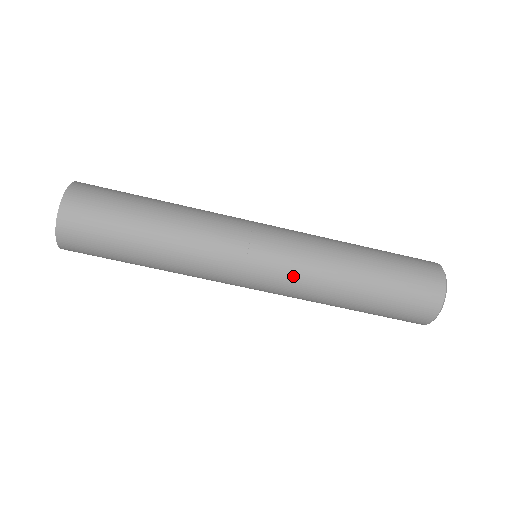
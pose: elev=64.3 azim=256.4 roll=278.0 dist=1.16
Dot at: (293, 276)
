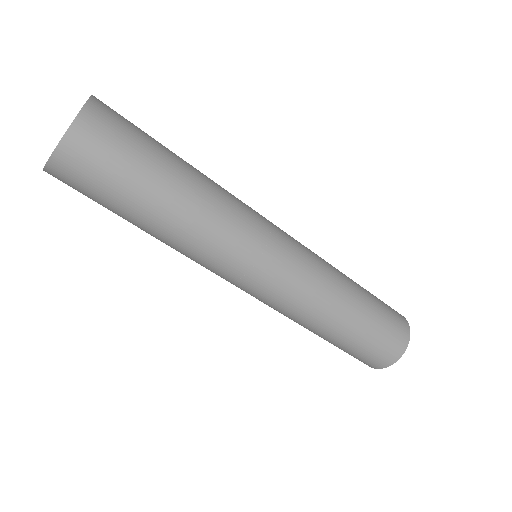
Dot at: (271, 306)
